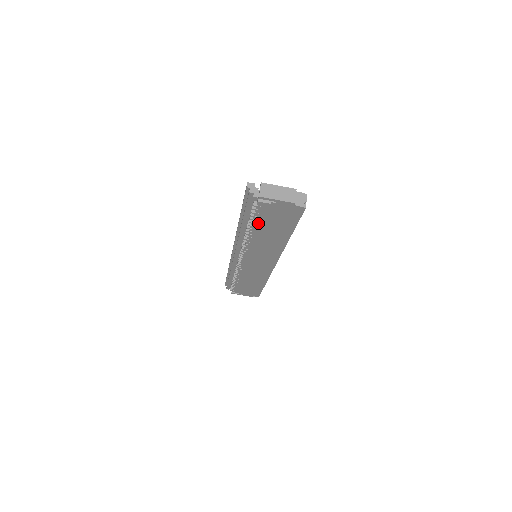
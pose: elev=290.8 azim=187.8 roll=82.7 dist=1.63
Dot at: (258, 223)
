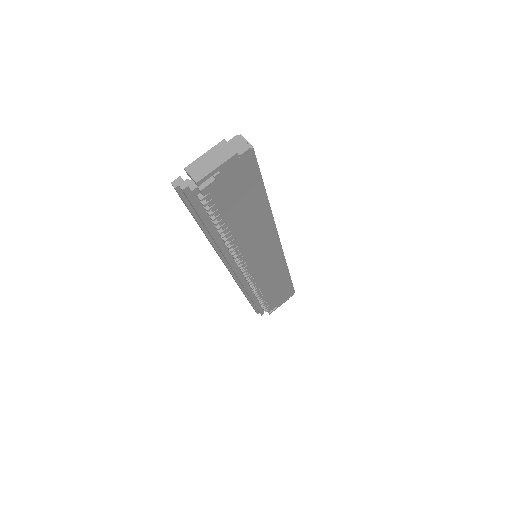
Dot at: (225, 217)
